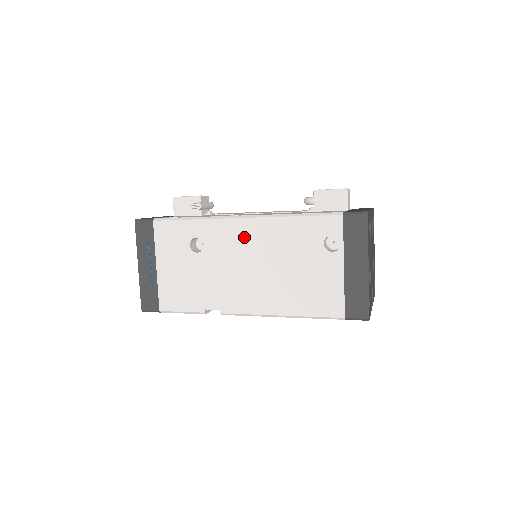
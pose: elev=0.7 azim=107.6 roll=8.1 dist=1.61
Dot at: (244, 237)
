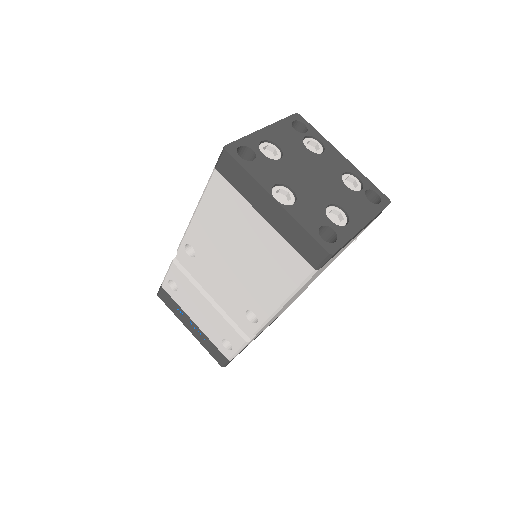
Dot at: occluded
